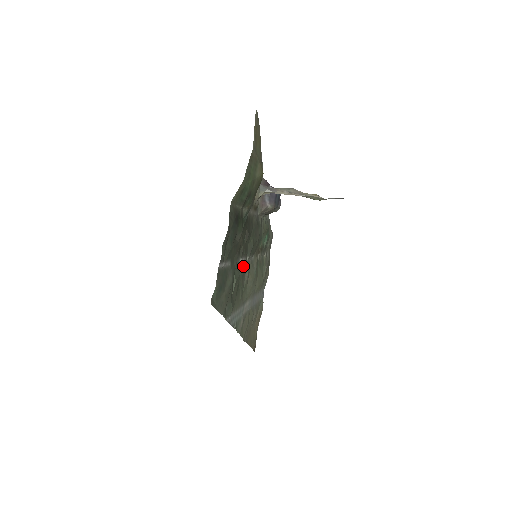
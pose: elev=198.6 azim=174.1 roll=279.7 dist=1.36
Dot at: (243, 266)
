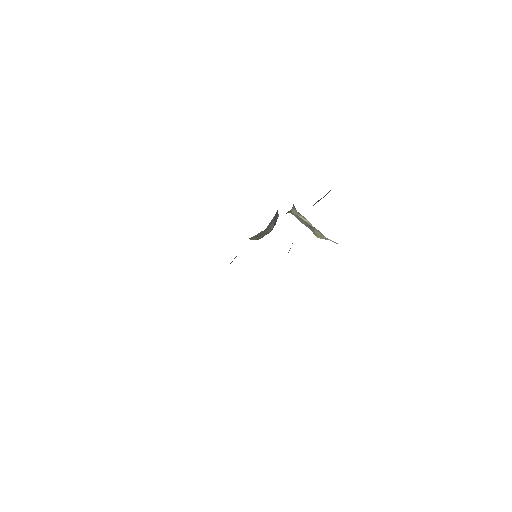
Dot at: occluded
